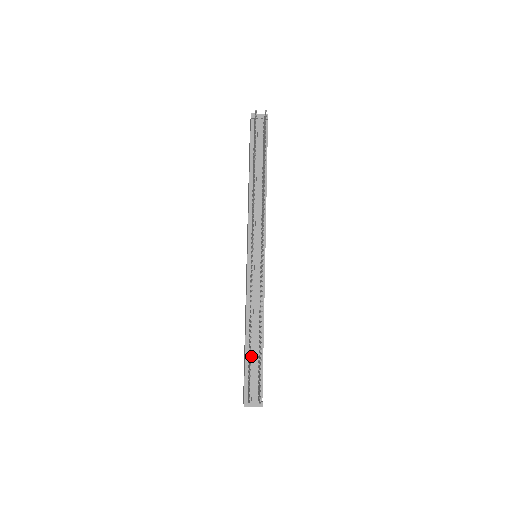
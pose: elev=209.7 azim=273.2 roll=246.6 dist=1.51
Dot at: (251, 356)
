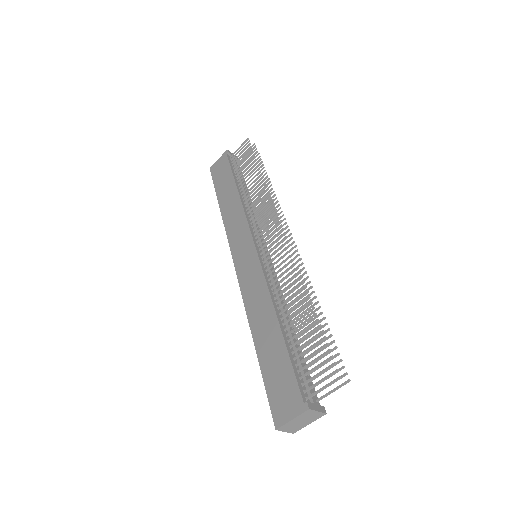
Dot at: (292, 348)
